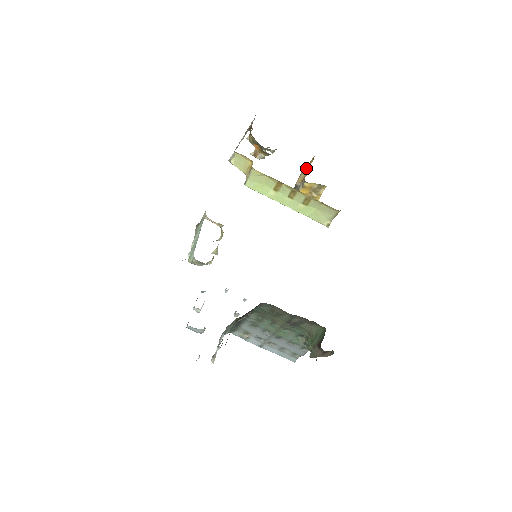
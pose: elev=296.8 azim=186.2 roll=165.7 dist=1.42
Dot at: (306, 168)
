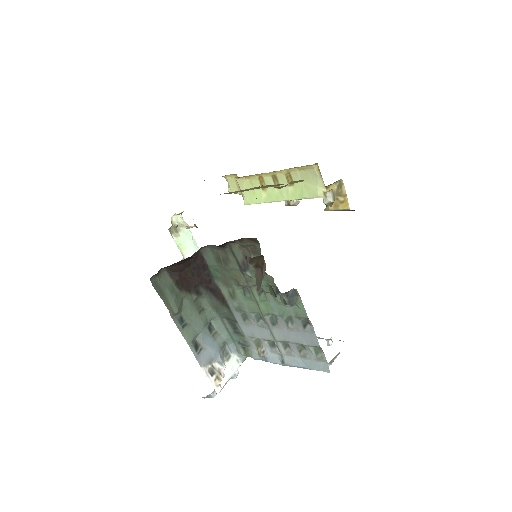
Dot at: occluded
